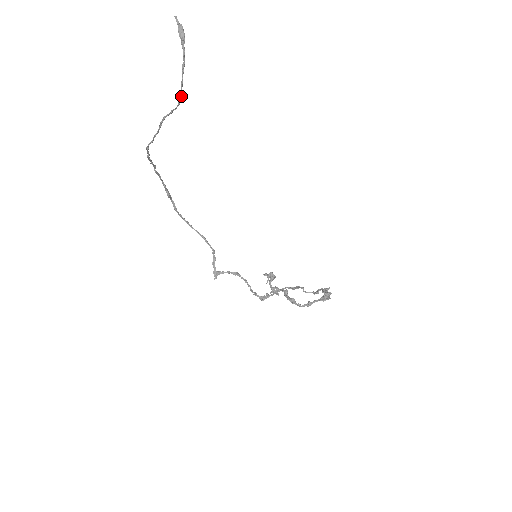
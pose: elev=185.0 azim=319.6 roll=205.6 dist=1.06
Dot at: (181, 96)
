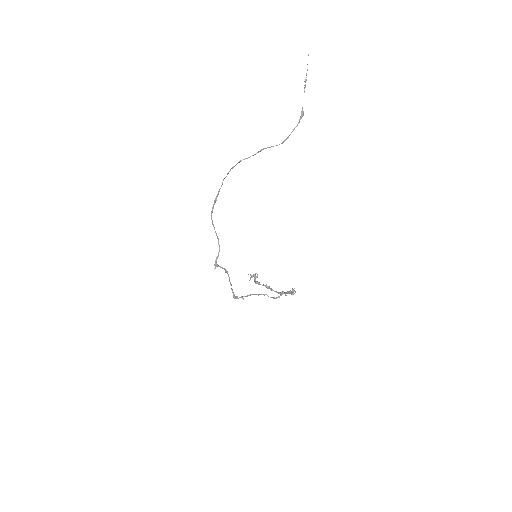
Dot at: occluded
